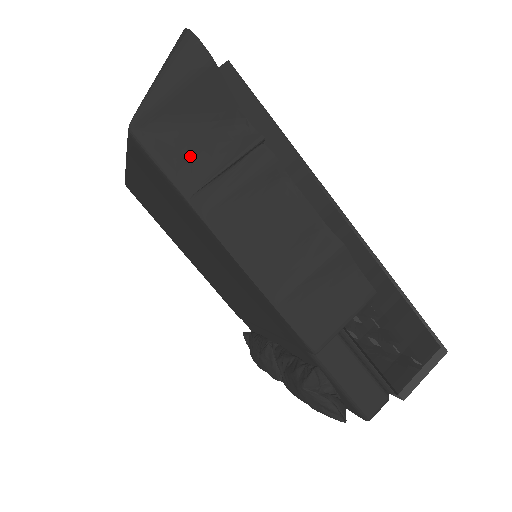
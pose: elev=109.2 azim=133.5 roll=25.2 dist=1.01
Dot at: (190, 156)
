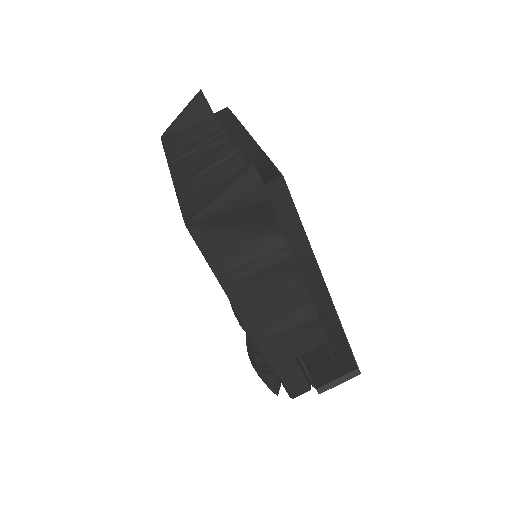
Dot at: (228, 248)
